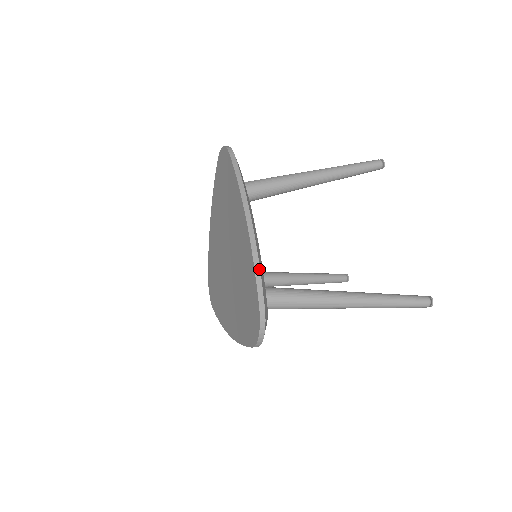
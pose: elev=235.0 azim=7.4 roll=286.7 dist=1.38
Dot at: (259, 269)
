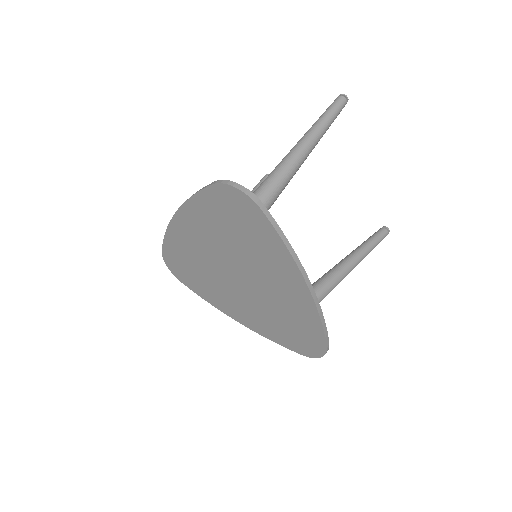
Dot at: occluded
